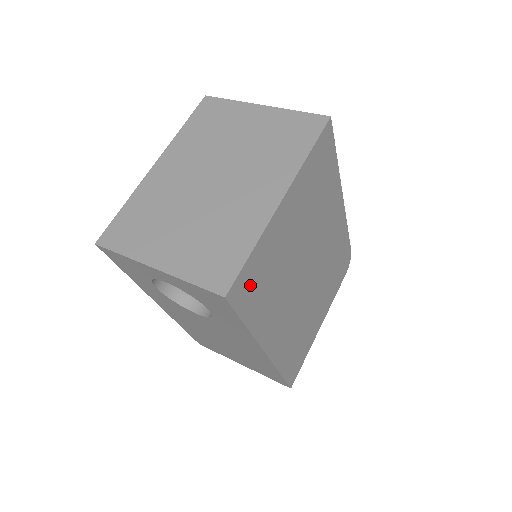
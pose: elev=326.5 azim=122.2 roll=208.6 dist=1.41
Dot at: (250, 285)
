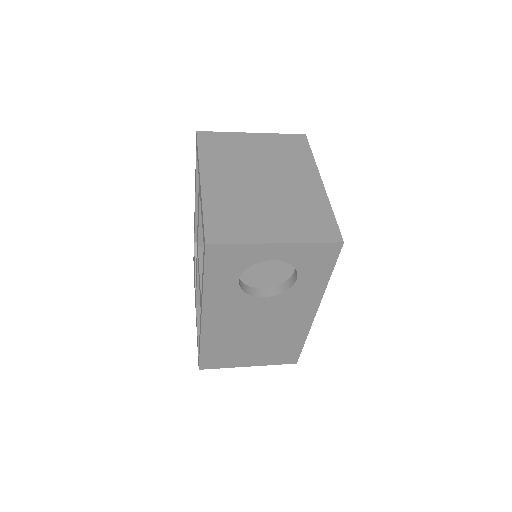
Dot at: occluded
